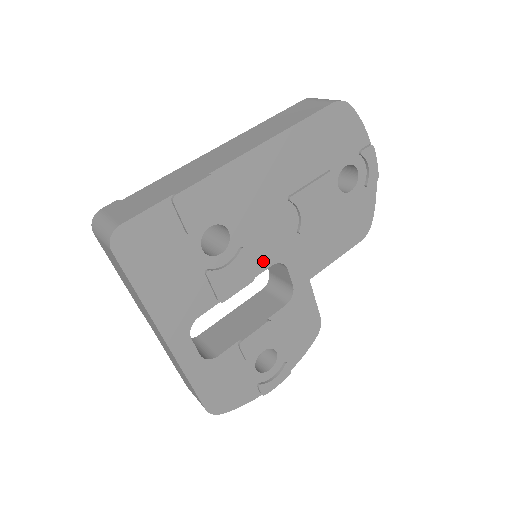
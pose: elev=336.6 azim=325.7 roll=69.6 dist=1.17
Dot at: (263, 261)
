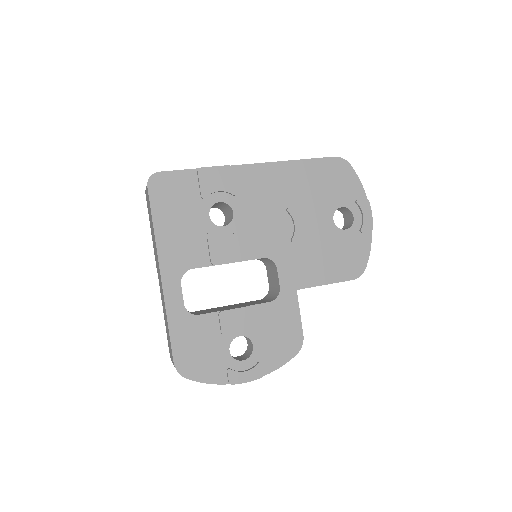
Dot at: (256, 250)
